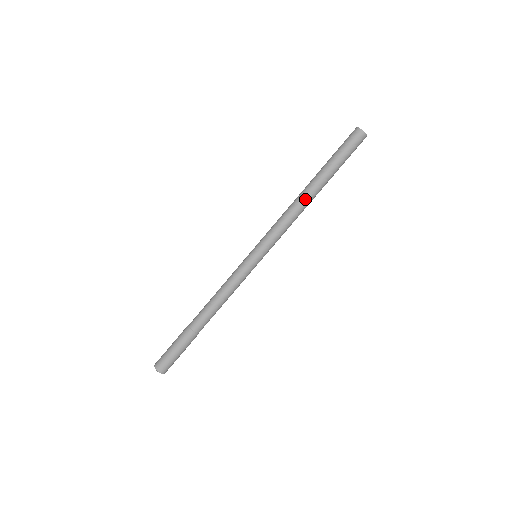
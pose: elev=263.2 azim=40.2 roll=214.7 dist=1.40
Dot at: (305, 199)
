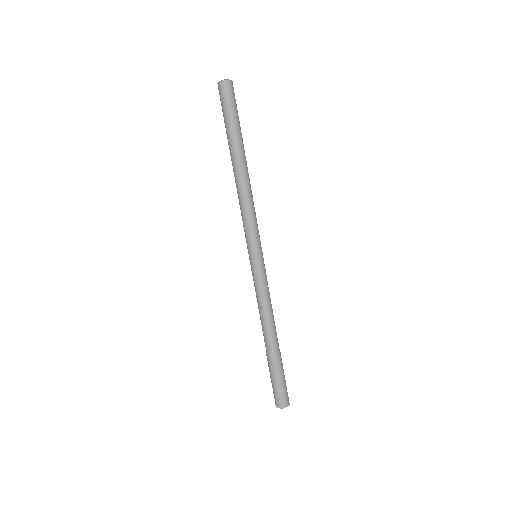
Dot at: (246, 177)
